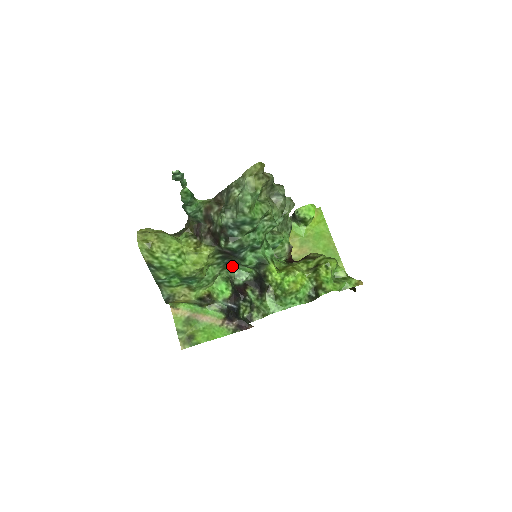
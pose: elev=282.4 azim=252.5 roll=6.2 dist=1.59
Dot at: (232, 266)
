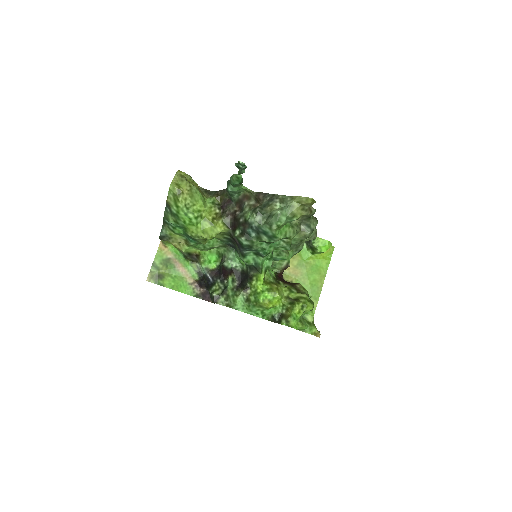
Dot at: (232, 249)
